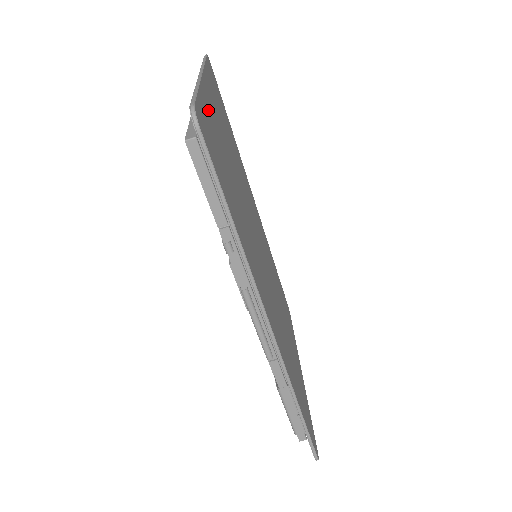
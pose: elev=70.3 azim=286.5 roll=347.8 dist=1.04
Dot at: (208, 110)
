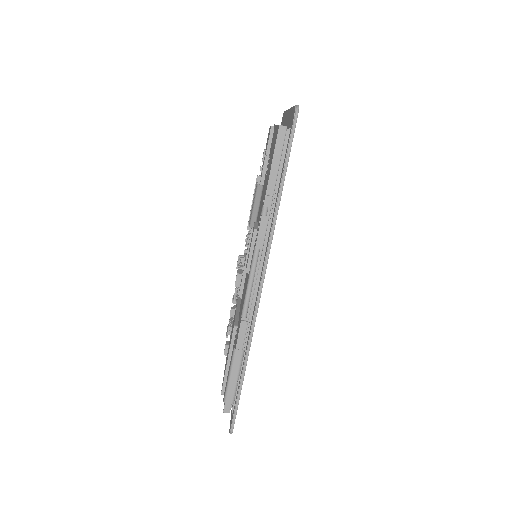
Dot at: occluded
